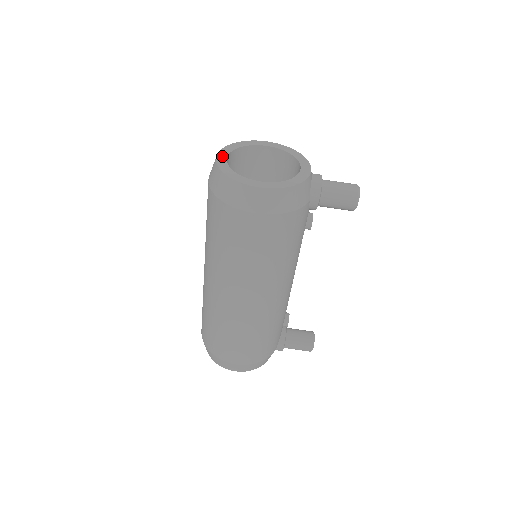
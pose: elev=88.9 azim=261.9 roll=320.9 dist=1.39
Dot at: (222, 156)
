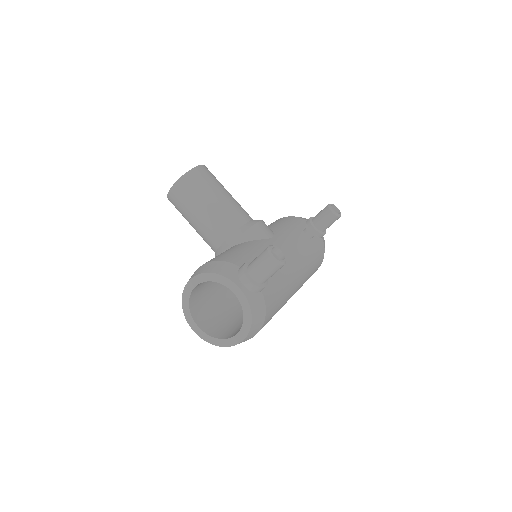
Dot at: (195, 329)
